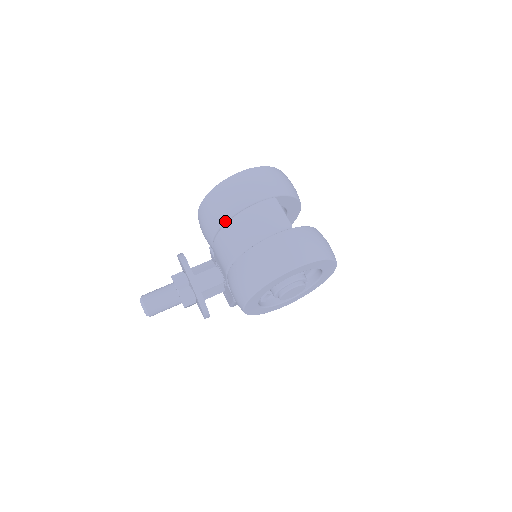
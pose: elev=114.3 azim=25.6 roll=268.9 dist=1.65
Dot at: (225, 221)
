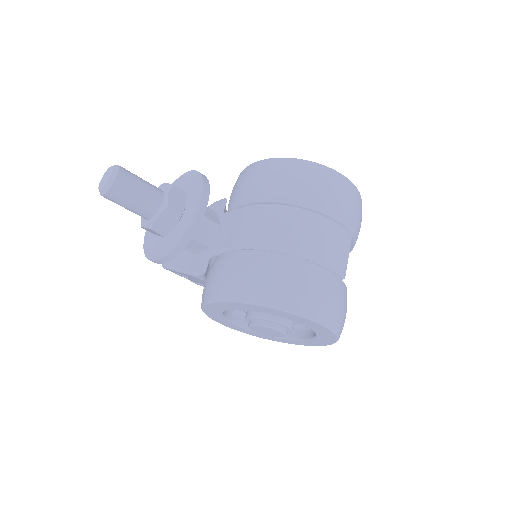
Dot at: (295, 203)
